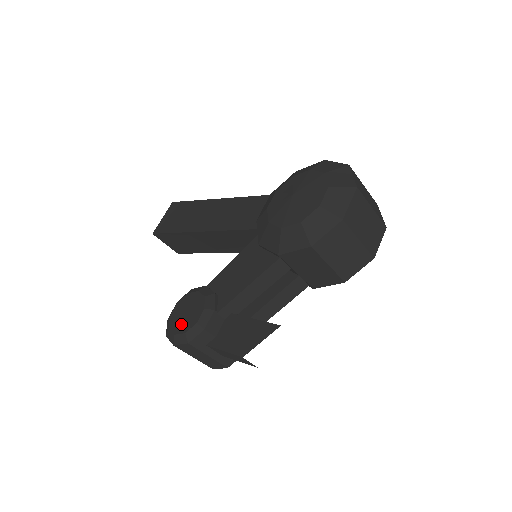
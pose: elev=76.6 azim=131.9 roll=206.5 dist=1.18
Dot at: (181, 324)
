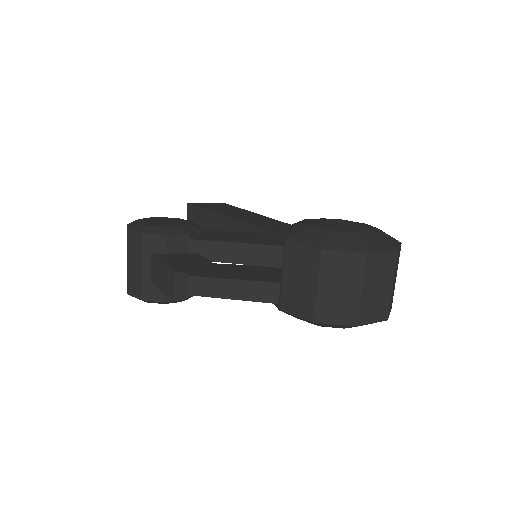
Dot at: (151, 222)
